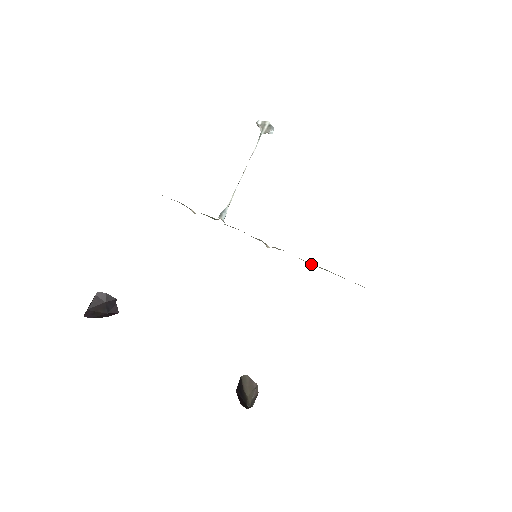
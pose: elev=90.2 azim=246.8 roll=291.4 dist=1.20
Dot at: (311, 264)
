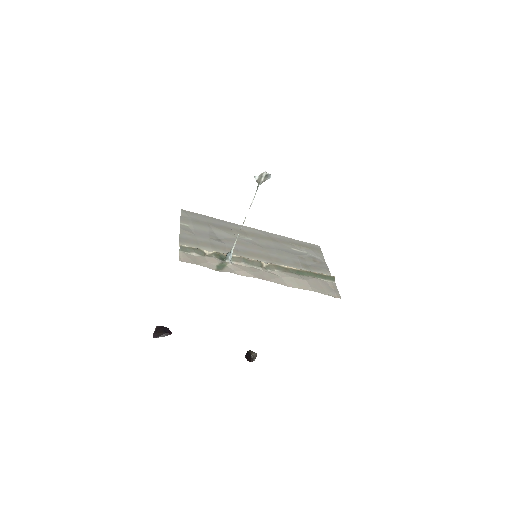
Dot at: (295, 273)
